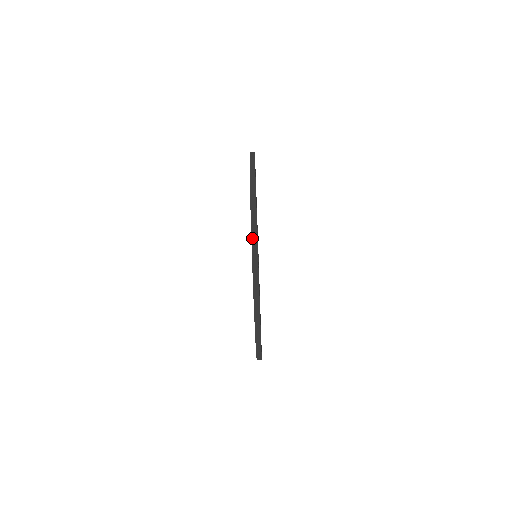
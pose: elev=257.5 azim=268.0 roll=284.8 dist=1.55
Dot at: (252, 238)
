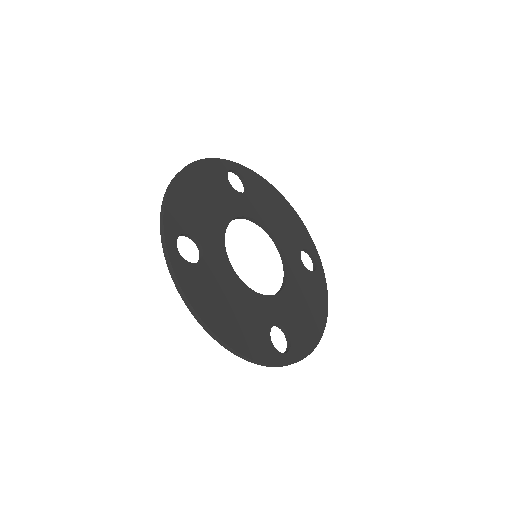
Dot at: occluded
